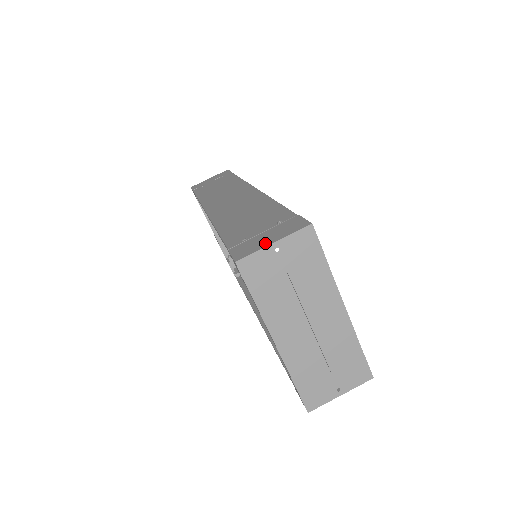
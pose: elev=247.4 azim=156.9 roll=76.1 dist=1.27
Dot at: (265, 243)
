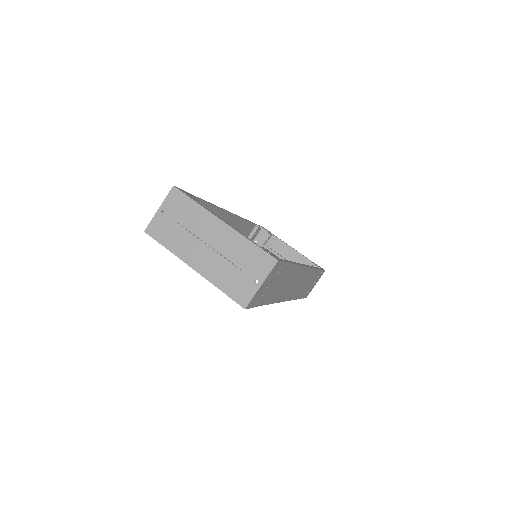
Dot at: (158, 213)
